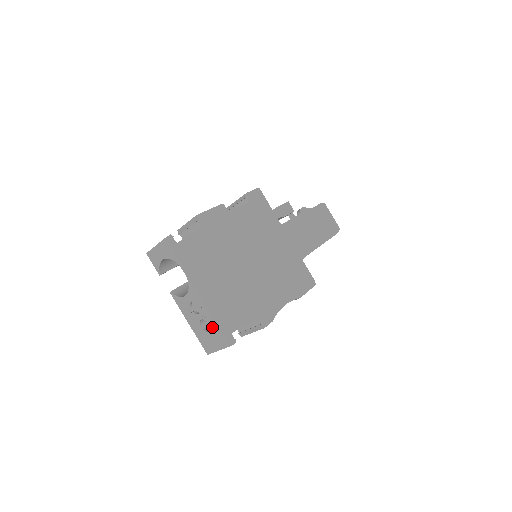
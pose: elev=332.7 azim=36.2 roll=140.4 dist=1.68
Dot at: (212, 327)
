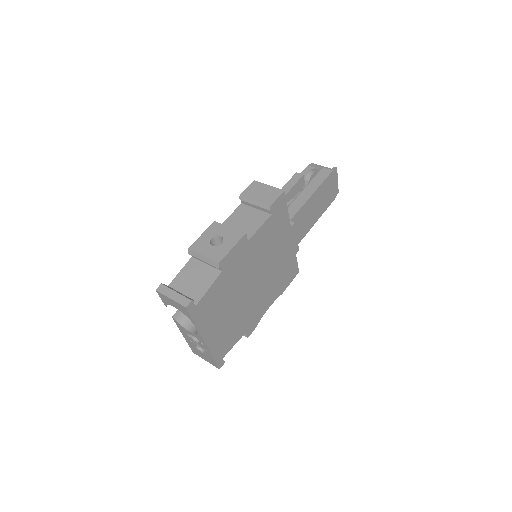
Dot at: (208, 355)
